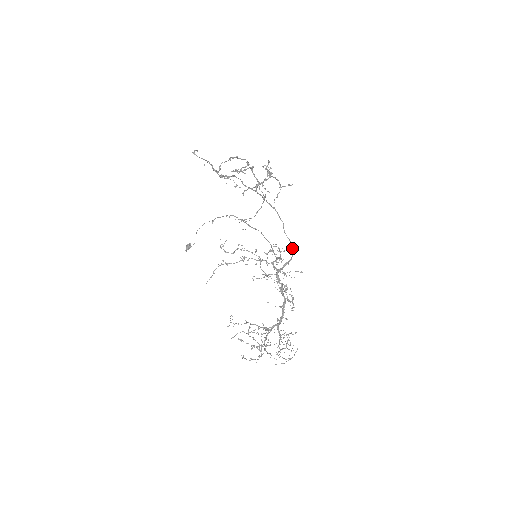
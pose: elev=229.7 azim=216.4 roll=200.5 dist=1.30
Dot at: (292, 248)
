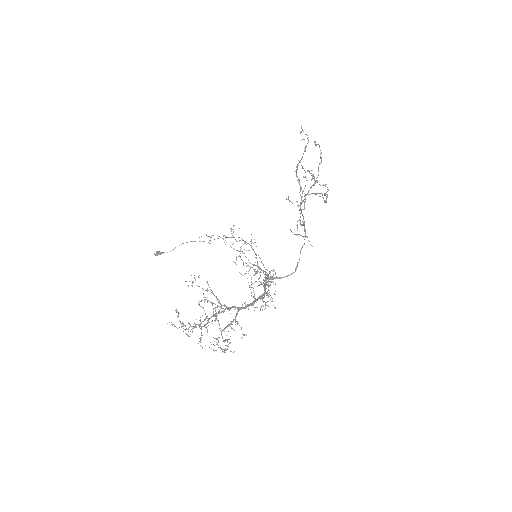
Dot at: (296, 267)
